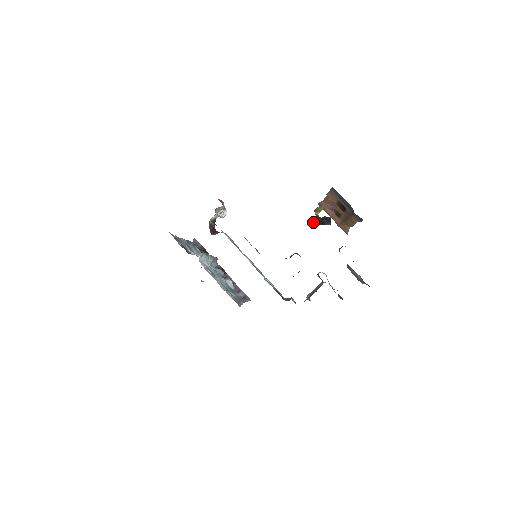
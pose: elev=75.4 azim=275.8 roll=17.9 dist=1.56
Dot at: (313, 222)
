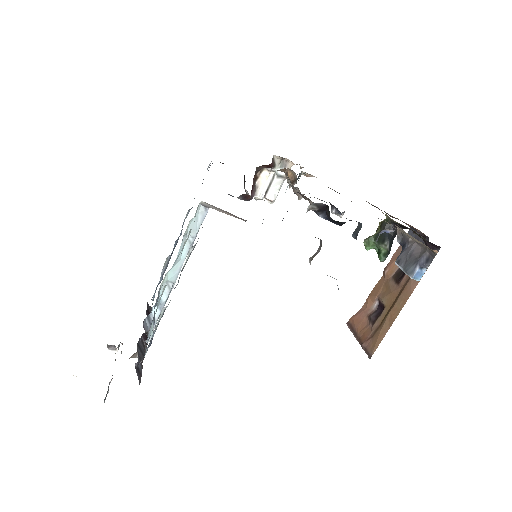
Dot at: (368, 237)
